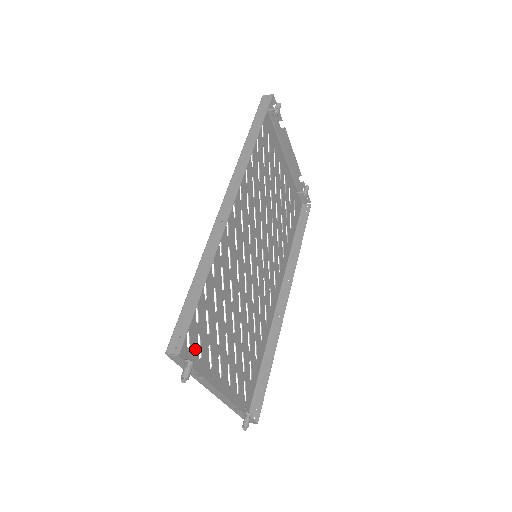
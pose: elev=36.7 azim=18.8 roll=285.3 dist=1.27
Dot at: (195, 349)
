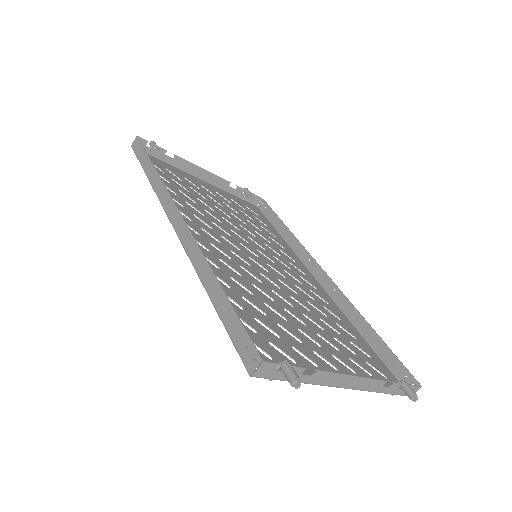
Dot at: (280, 357)
